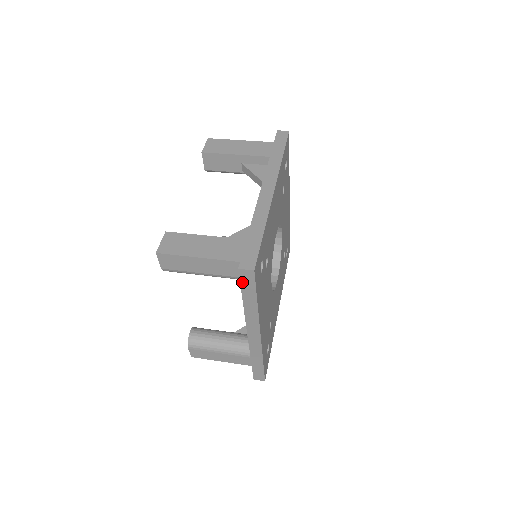
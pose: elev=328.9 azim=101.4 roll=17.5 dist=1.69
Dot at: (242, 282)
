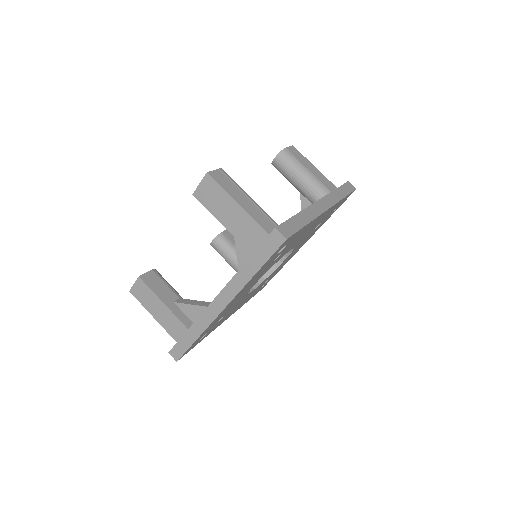
Dot at: occluded
